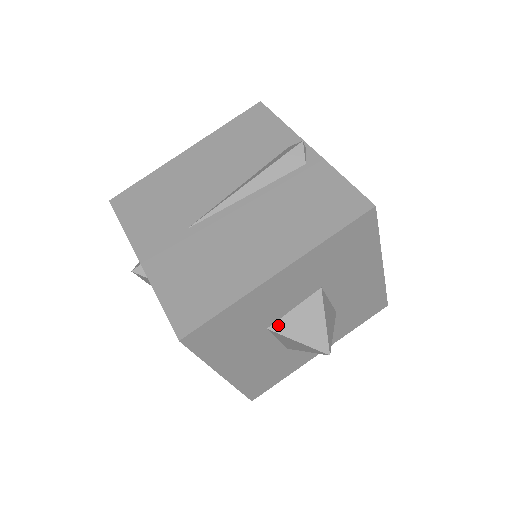
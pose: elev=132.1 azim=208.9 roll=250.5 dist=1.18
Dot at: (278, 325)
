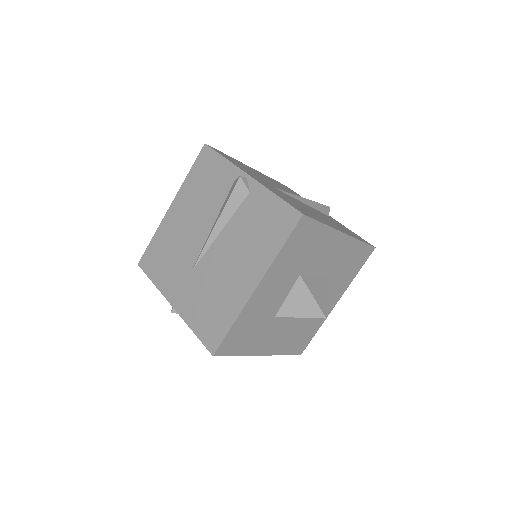
Dot at: (281, 312)
